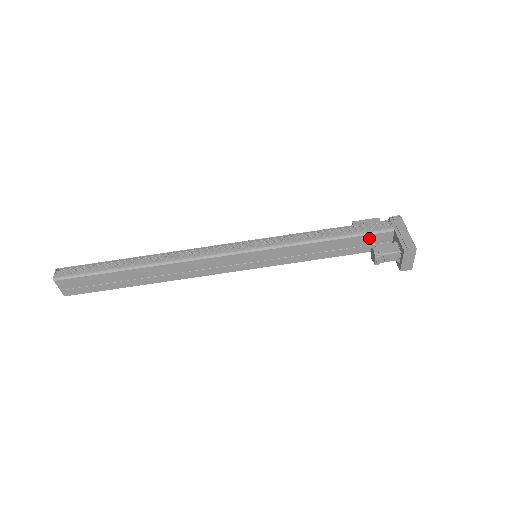
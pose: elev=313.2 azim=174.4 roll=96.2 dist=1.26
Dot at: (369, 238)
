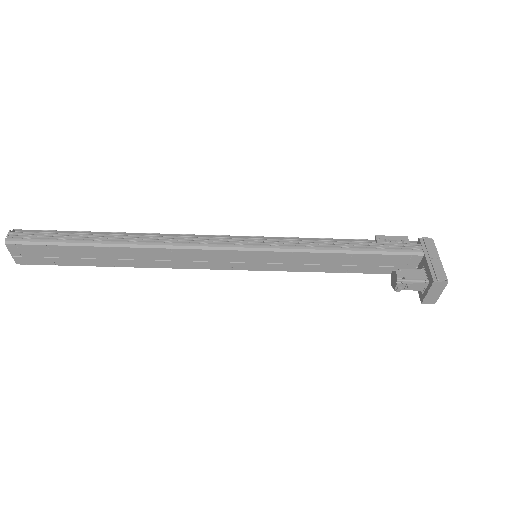
Dot at: (392, 258)
